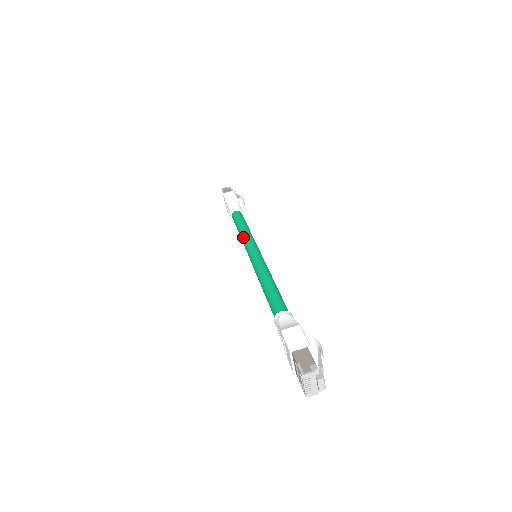
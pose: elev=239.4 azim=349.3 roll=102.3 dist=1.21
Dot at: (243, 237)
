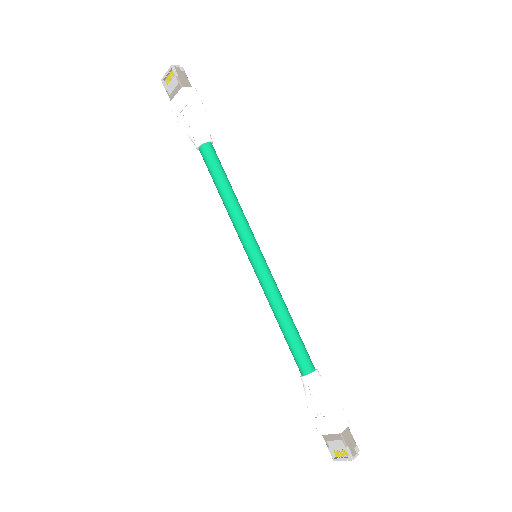
Dot at: (237, 215)
